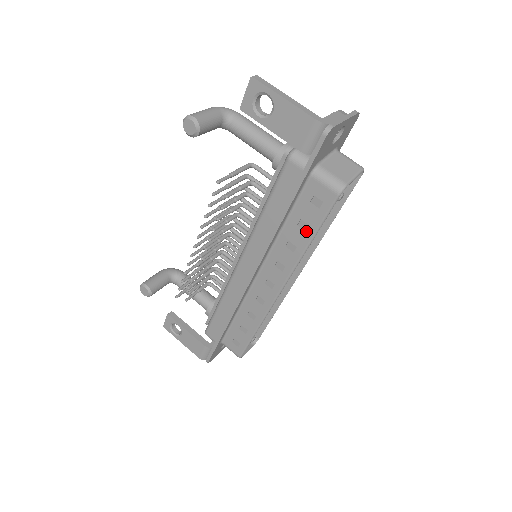
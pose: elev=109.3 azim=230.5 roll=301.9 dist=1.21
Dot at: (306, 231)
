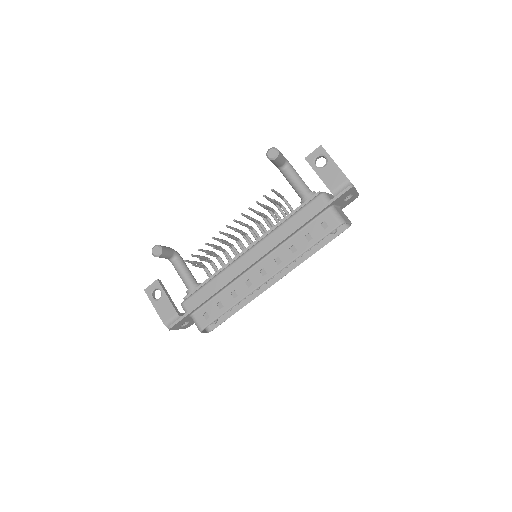
Dot at: (309, 241)
